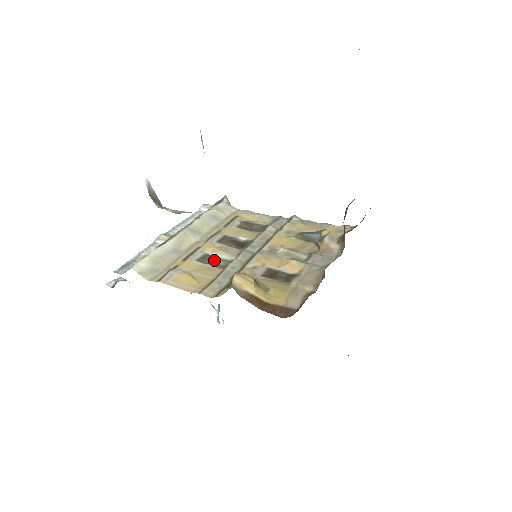
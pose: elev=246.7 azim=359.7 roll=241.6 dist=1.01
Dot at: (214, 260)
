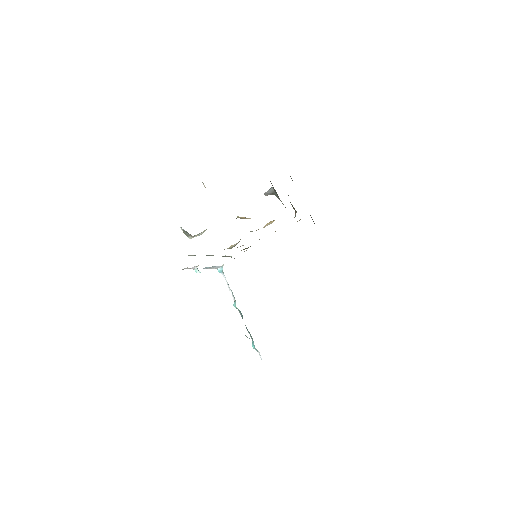
Dot at: (229, 248)
